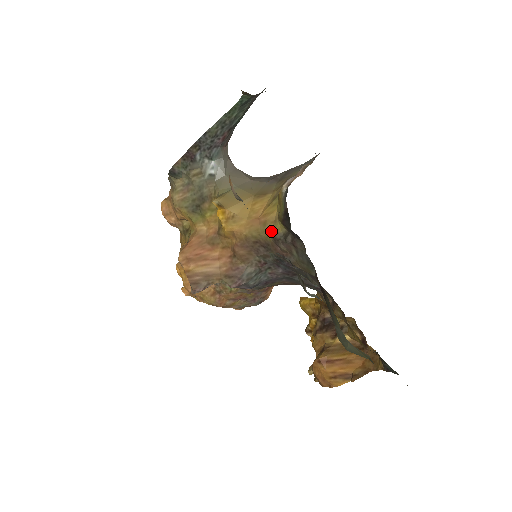
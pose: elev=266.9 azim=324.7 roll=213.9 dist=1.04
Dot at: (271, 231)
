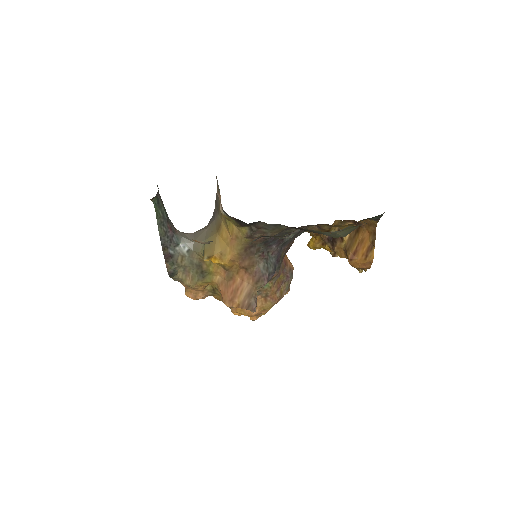
Dot at: (243, 236)
